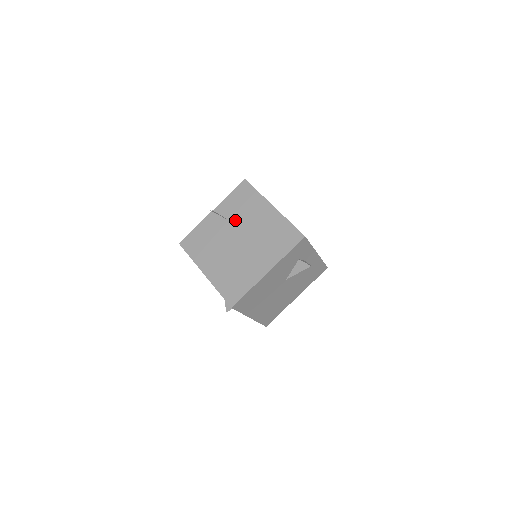
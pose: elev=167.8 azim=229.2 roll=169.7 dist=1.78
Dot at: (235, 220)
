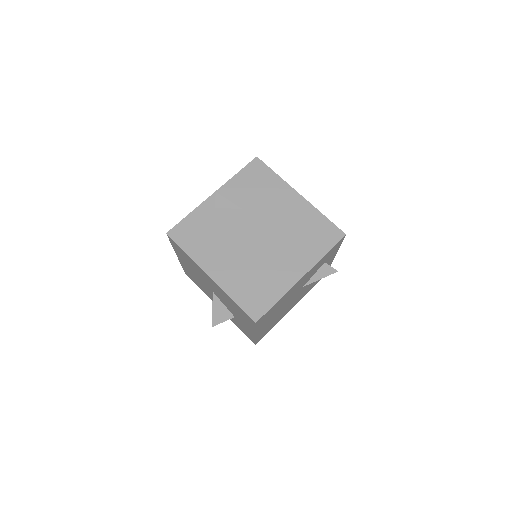
Dot at: (249, 207)
